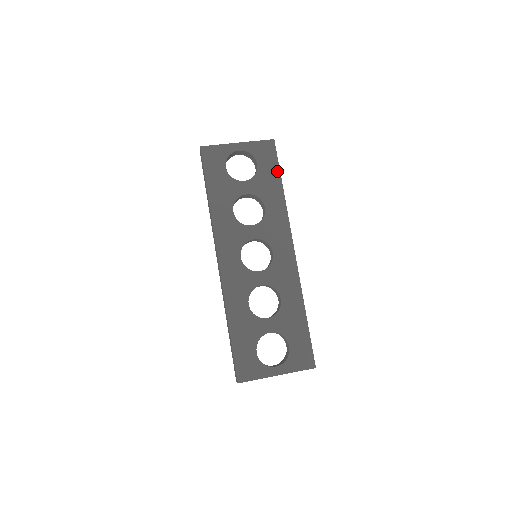
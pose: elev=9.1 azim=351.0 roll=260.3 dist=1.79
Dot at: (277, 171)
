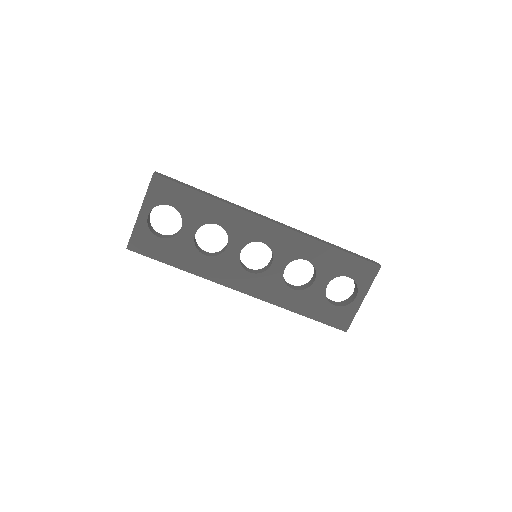
Dot at: (188, 191)
